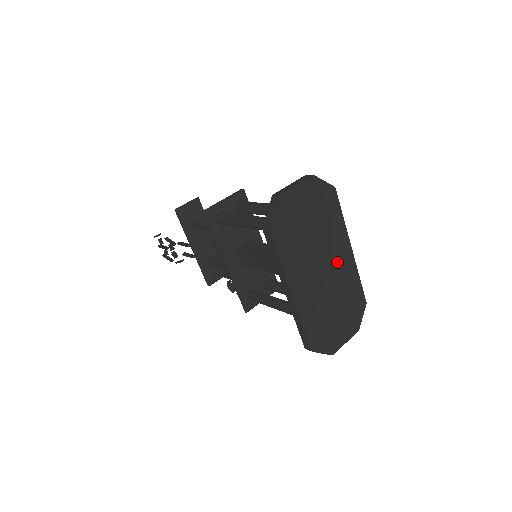
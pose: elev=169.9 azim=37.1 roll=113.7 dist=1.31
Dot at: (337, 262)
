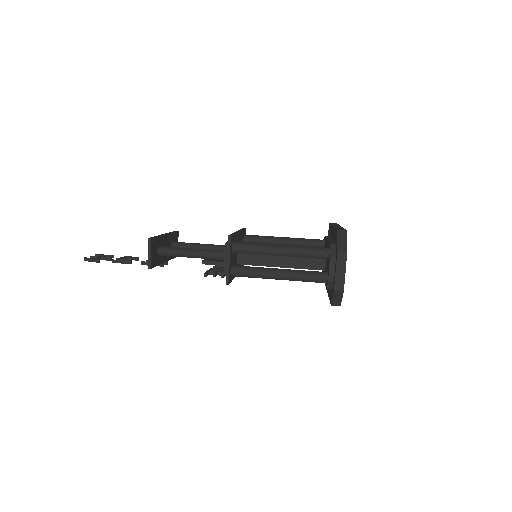
Dot at: occluded
